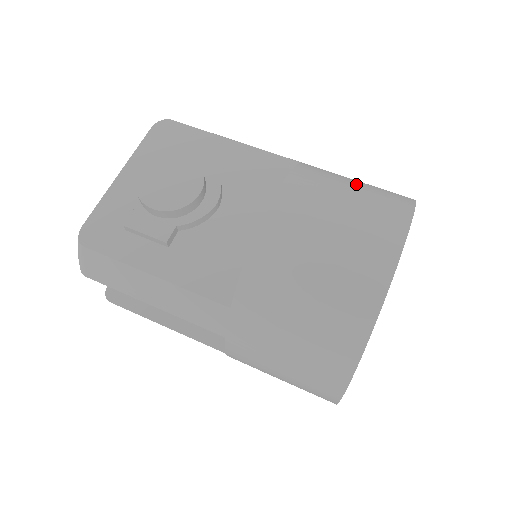
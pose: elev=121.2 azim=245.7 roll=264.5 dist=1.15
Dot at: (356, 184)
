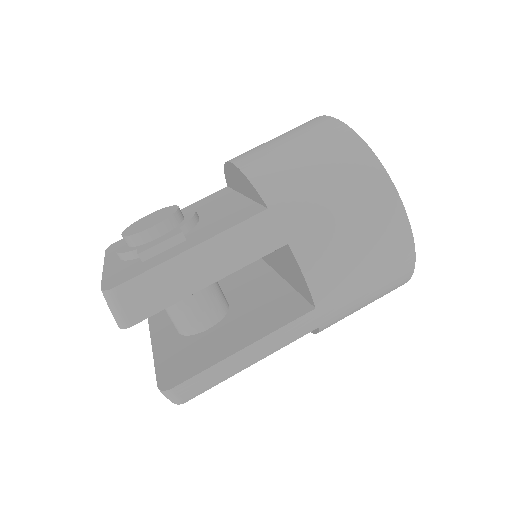
Dot at: occluded
